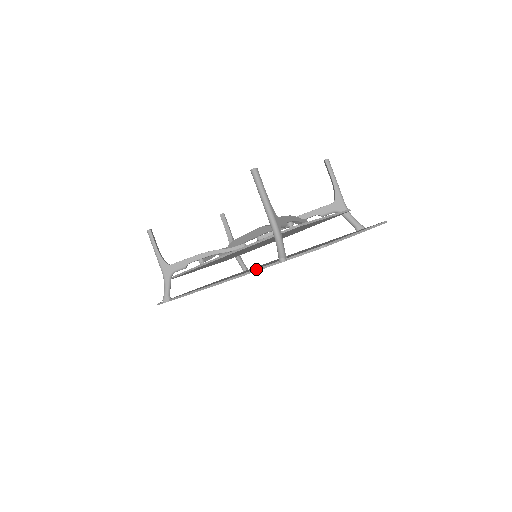
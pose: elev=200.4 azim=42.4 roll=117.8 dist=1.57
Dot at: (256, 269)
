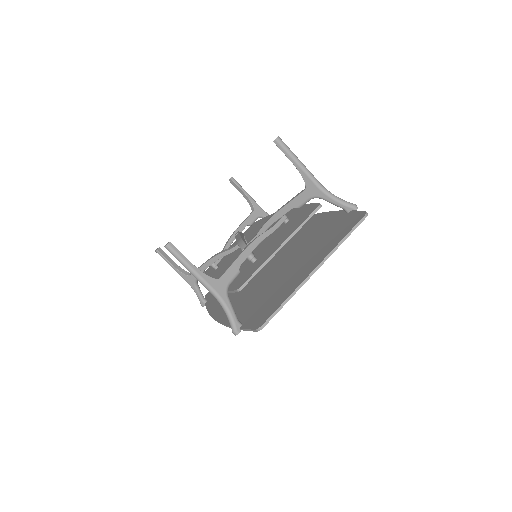
Dot at: (227, 326)
